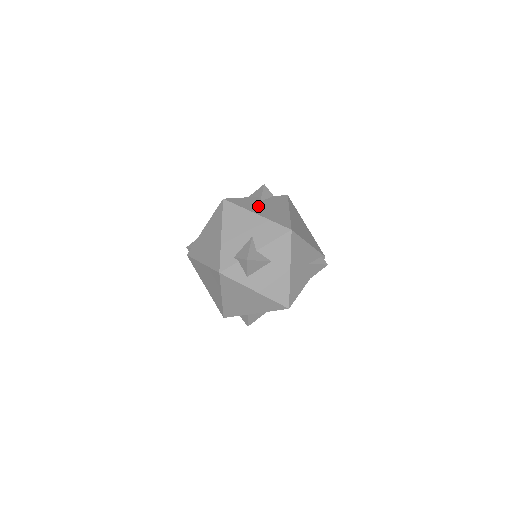
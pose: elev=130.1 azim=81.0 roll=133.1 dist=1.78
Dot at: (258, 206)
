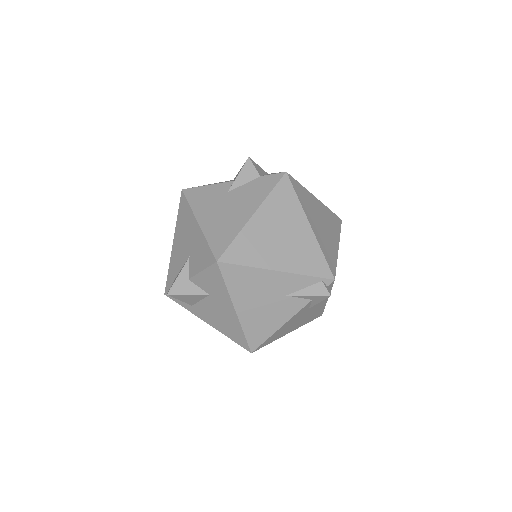
Dot at: (214, 204)
